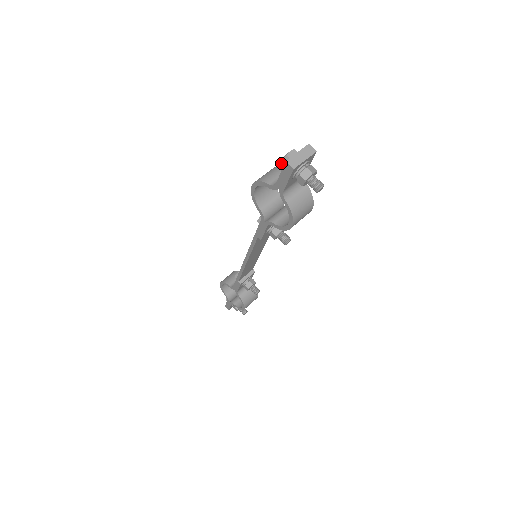
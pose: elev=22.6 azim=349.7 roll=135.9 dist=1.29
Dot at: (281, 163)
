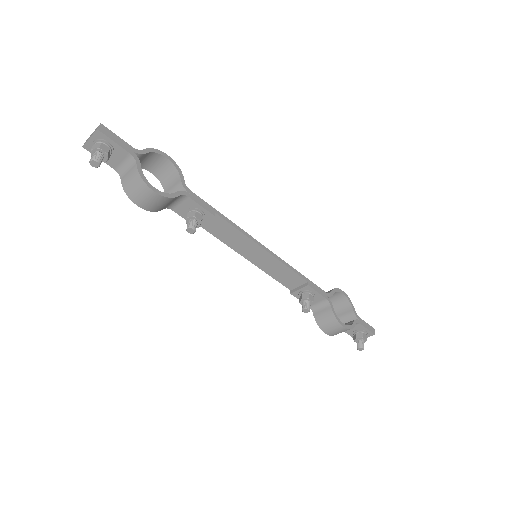
Dot at: occluded
